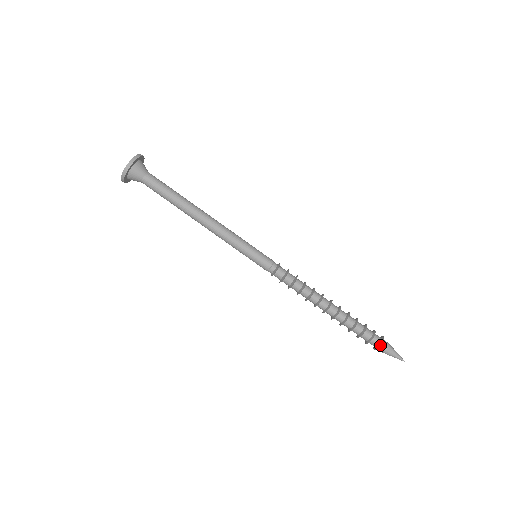
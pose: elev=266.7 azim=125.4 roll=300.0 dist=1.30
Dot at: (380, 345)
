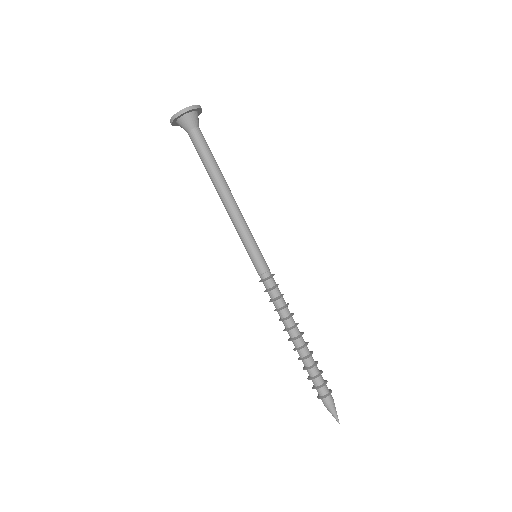
Dot at: (324, 397)
